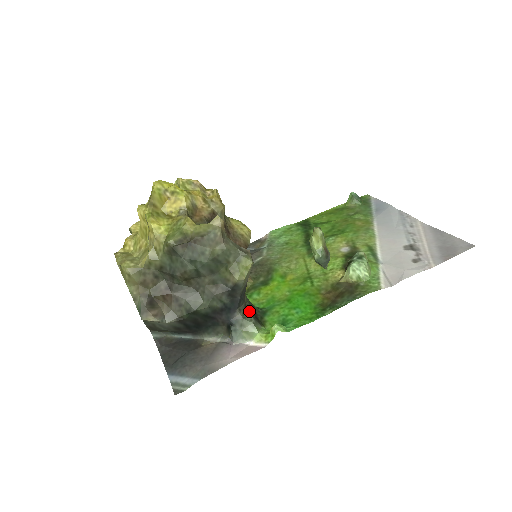
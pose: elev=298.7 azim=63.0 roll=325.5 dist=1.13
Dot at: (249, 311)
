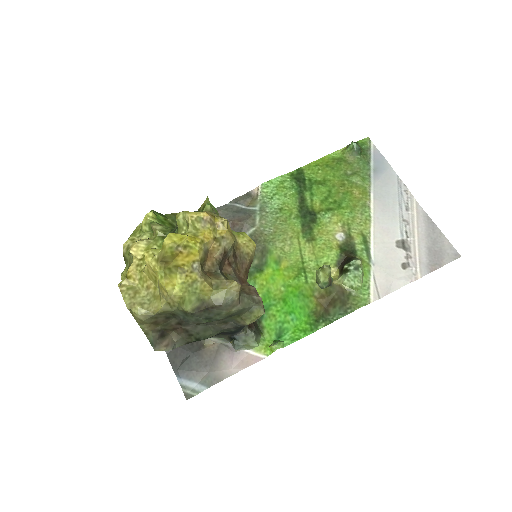
Dot at: occluded
